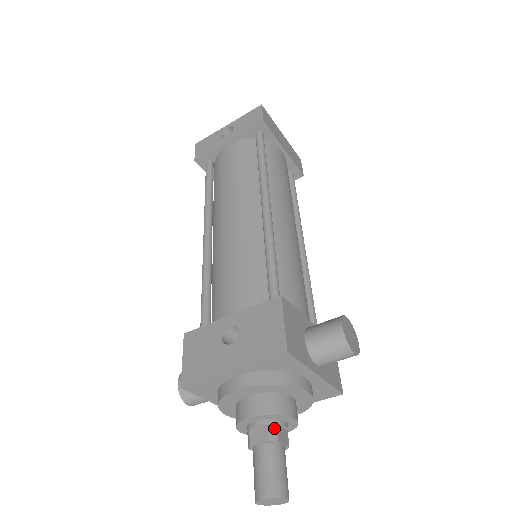
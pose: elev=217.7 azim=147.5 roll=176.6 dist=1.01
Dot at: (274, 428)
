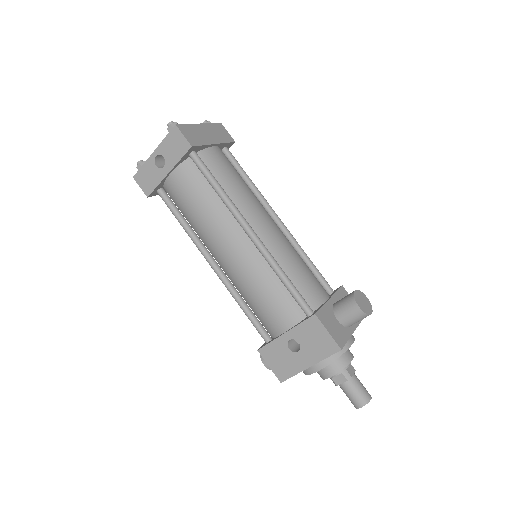
Dot at: (346, 372)
